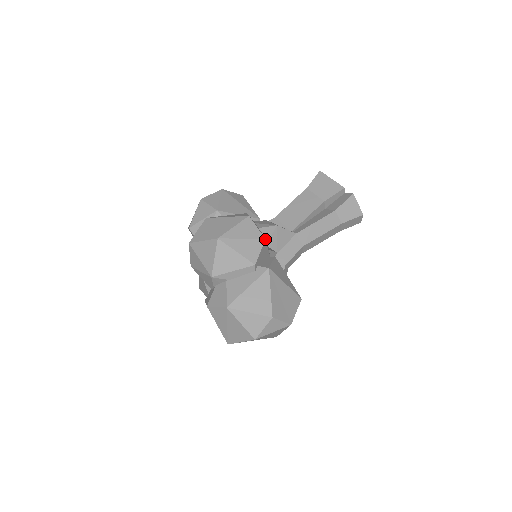
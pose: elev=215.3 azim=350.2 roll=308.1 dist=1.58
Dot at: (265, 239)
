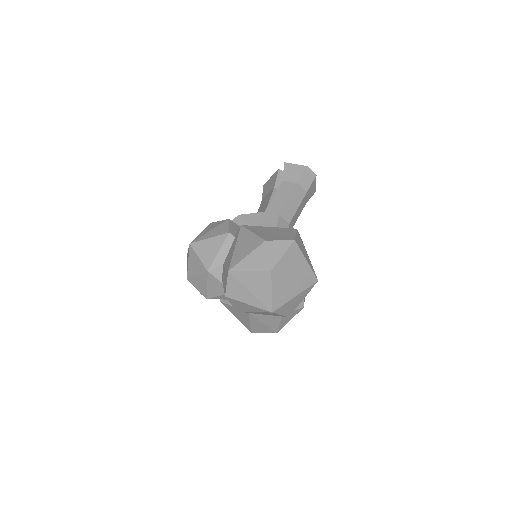
Dot at: (228, 219)
